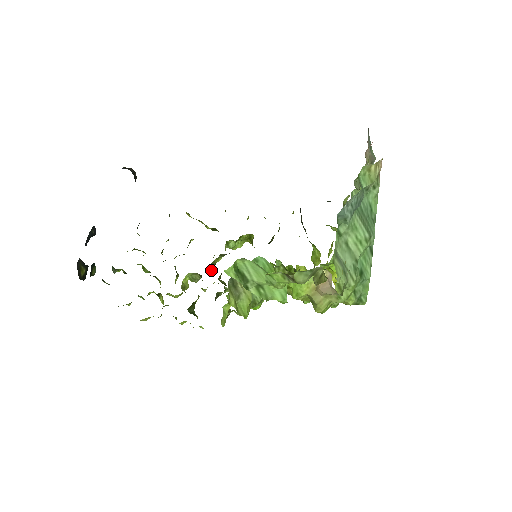
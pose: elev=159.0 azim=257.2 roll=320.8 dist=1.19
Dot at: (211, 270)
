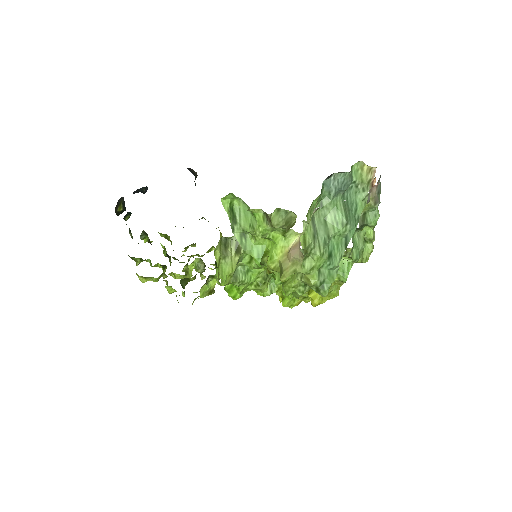
Dot at: (216, 265)
